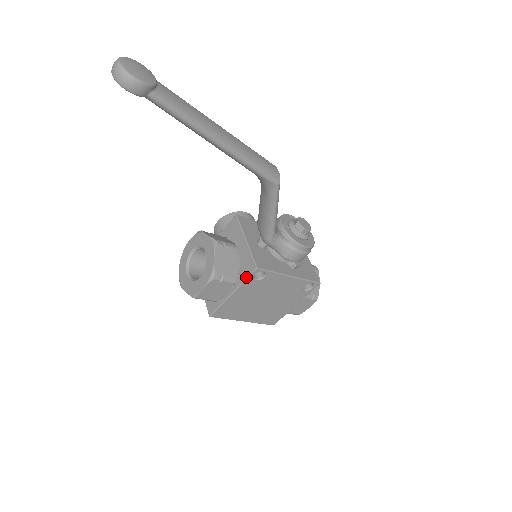
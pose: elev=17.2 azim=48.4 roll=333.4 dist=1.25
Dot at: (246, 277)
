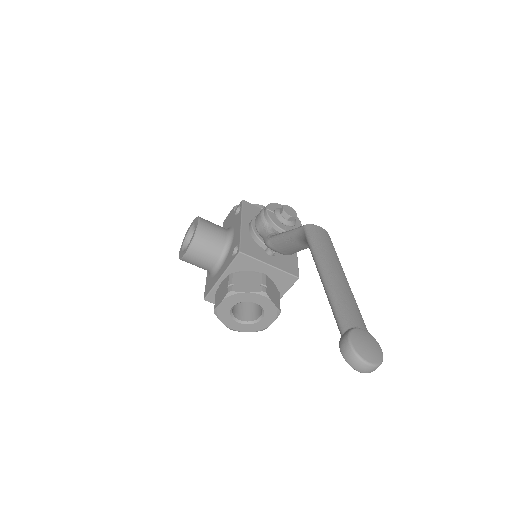
Dot at: (290, 287)
